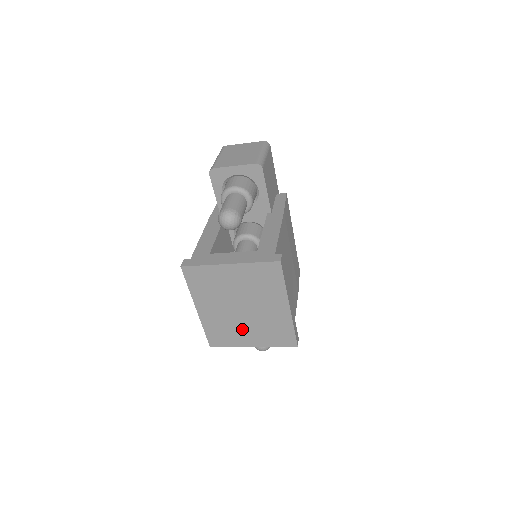
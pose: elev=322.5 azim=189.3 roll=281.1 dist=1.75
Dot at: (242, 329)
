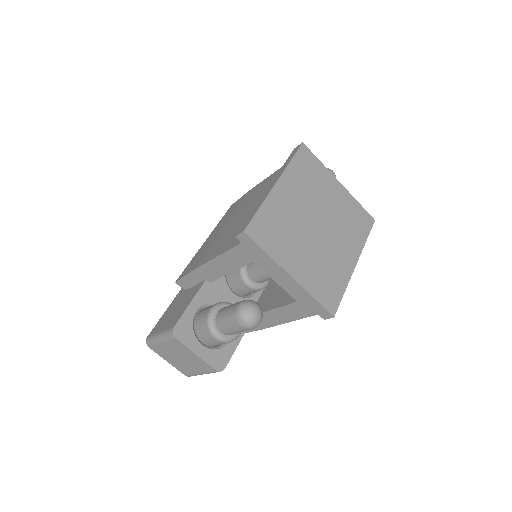
Dot at: (299, 245)
